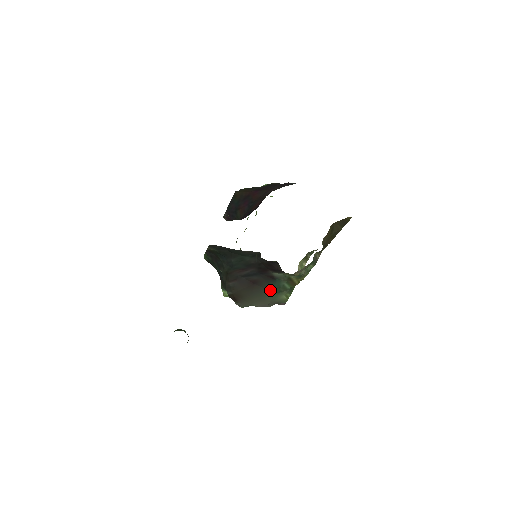
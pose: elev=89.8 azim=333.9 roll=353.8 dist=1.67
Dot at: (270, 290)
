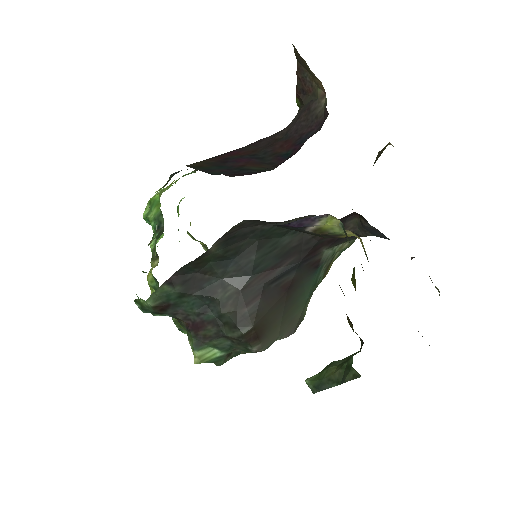
Dot at: (302, 296)
